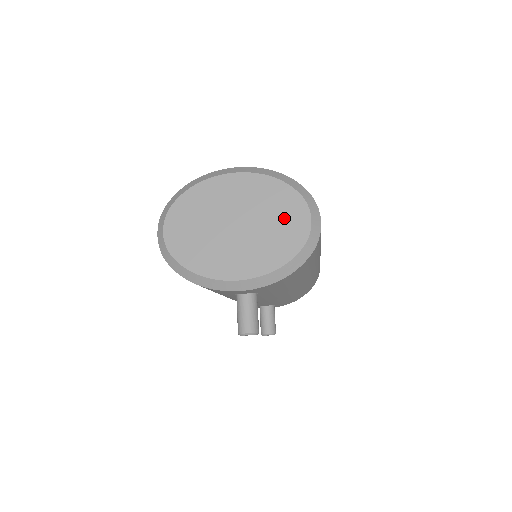
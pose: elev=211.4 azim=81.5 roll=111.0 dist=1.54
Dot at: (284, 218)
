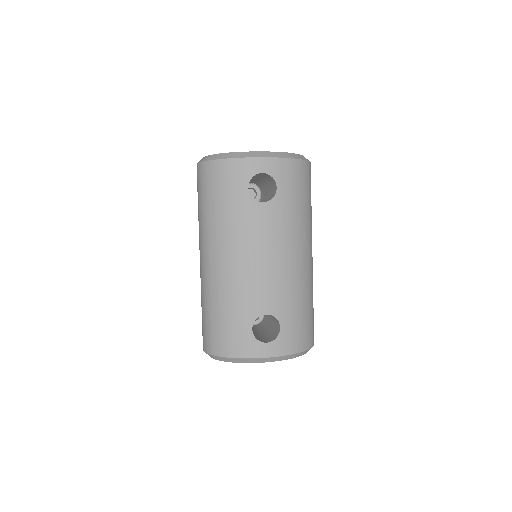
Dot at: occluded
